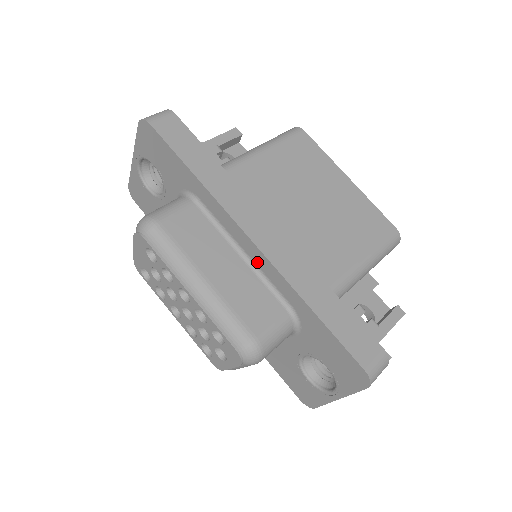
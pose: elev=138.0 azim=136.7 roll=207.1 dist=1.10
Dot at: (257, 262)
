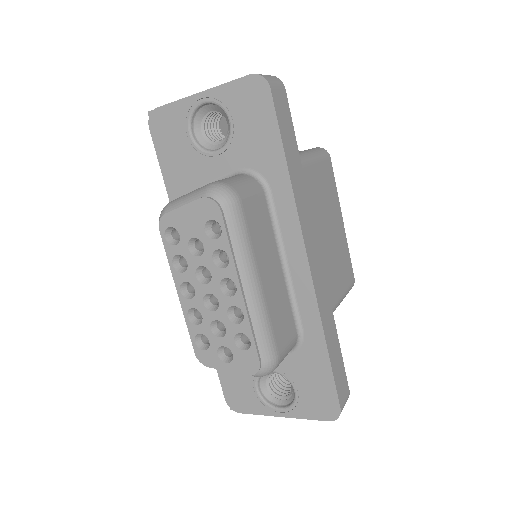
Dot at: (296, 280)
